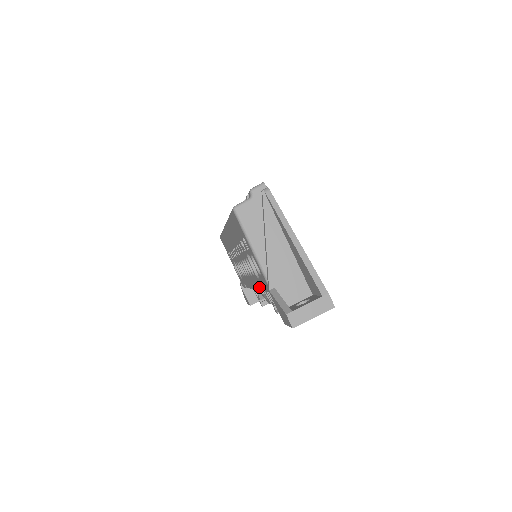
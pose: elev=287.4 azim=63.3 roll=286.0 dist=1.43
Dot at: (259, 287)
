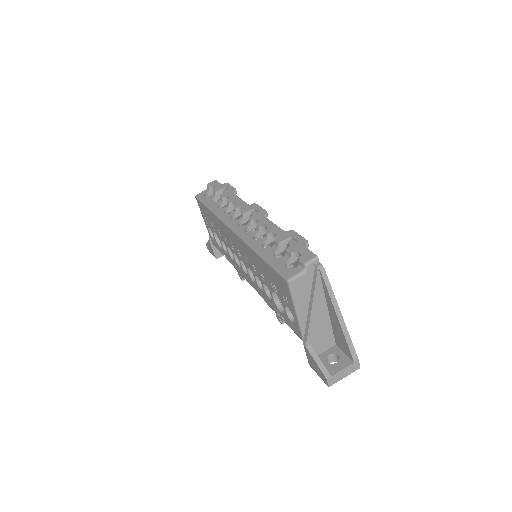
Dot at: (272, 307)
